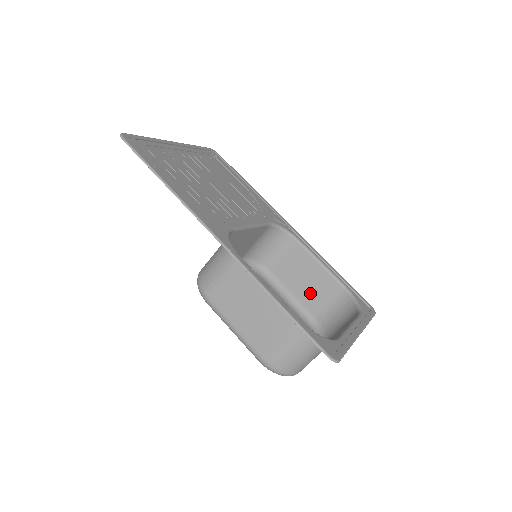
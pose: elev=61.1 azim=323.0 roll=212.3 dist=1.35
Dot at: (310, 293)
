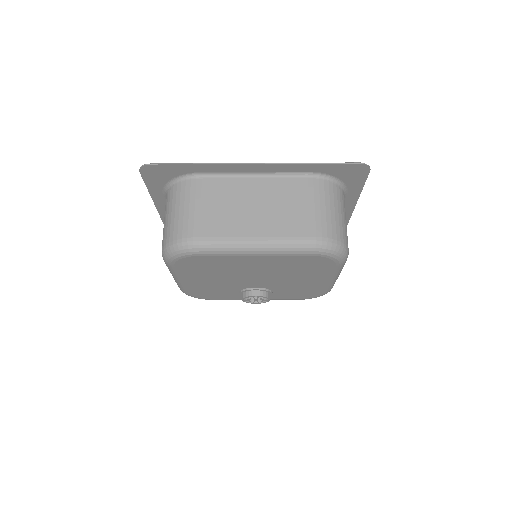
Dot at: occluded
